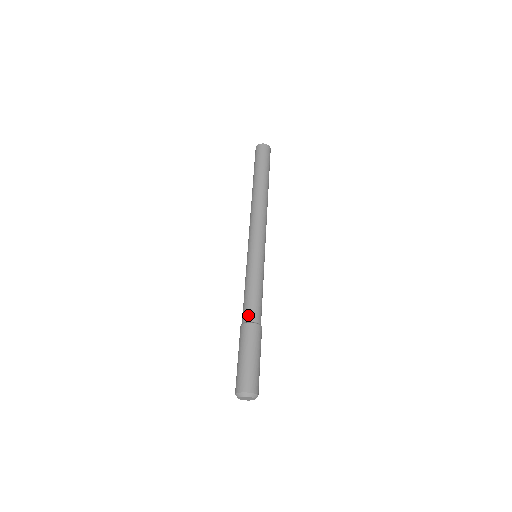
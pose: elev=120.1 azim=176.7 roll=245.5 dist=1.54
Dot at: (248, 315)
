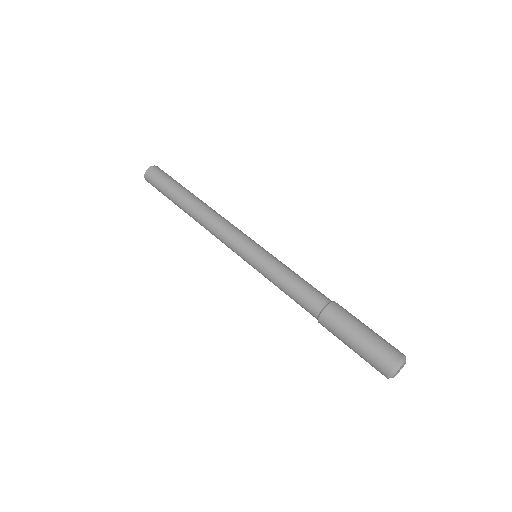
Dot at: (324, 296)
